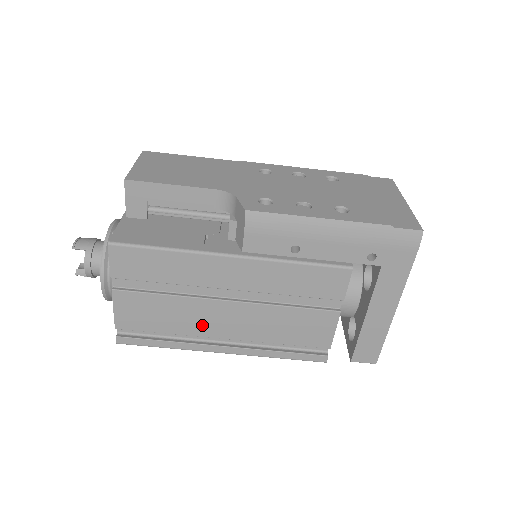
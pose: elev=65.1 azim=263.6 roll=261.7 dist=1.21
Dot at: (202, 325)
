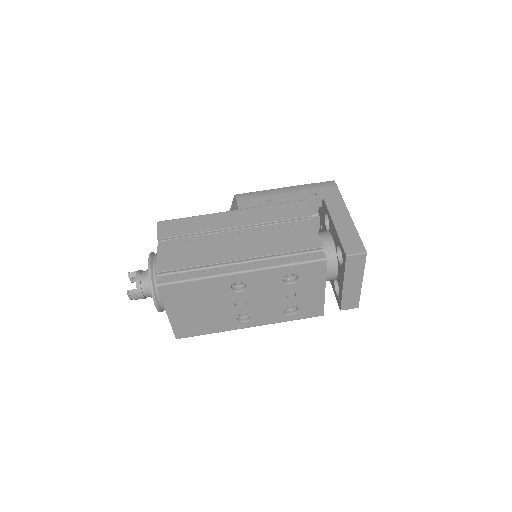
Dot at: (222, 254)
